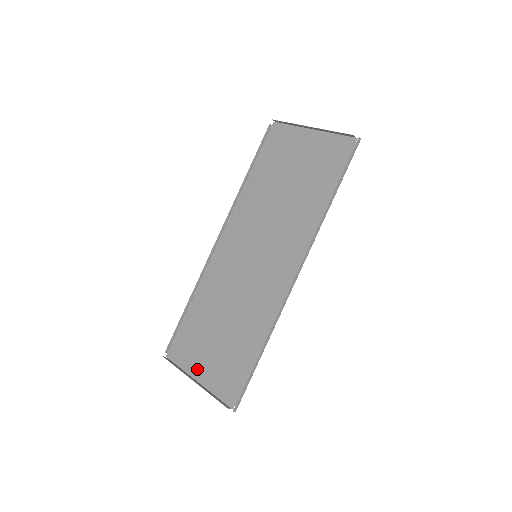
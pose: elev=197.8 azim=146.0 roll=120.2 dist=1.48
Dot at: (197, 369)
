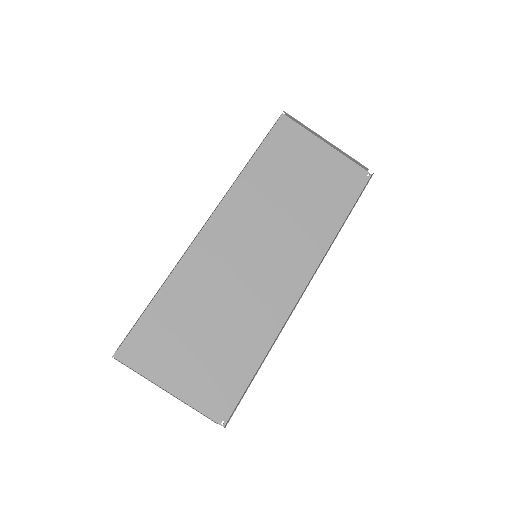
Dot at: (168, 376)
